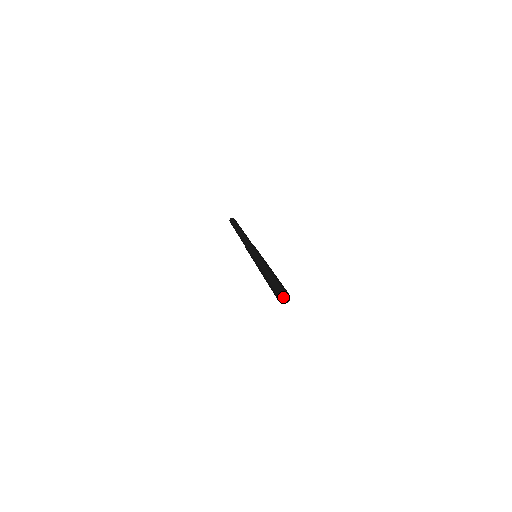
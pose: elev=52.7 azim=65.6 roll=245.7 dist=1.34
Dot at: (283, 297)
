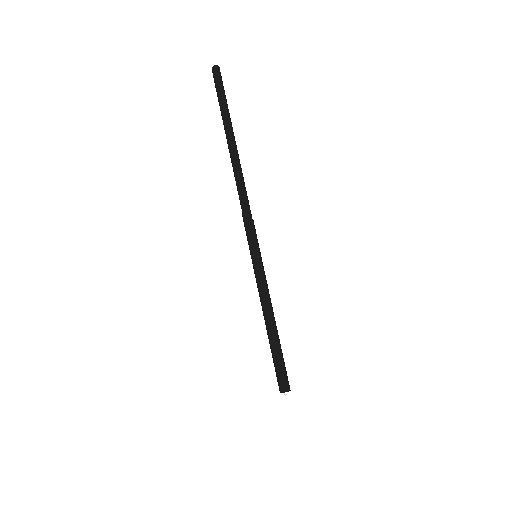
Dot at: (285, 392)
